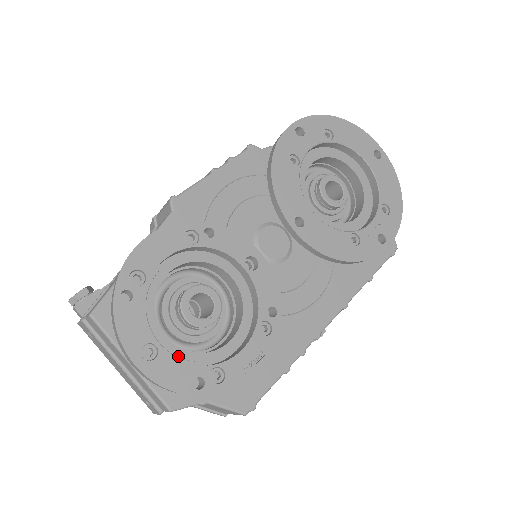
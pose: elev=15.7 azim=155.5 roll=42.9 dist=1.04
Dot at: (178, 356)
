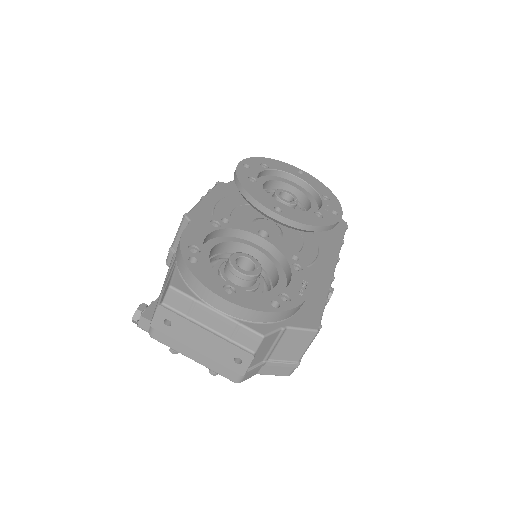
Dot at: occluded
